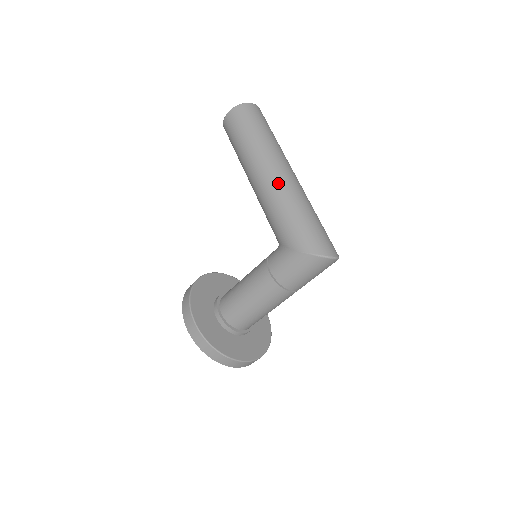
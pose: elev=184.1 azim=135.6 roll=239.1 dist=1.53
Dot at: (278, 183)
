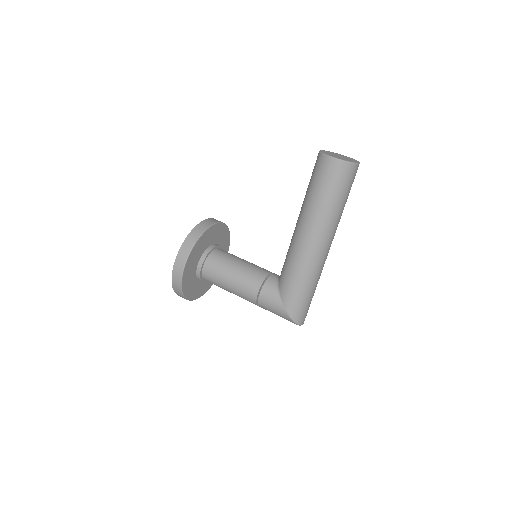
Dot at: (315, 258)
